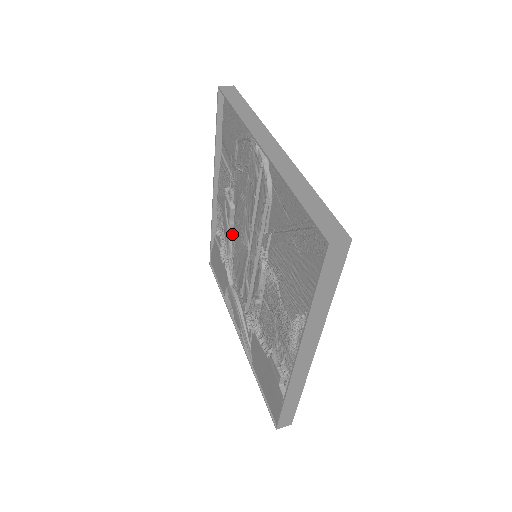
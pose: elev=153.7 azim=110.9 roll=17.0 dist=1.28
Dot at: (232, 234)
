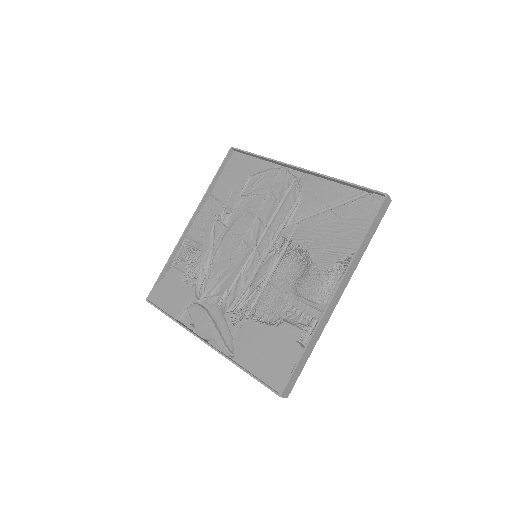
Dot at: (214, 252)
